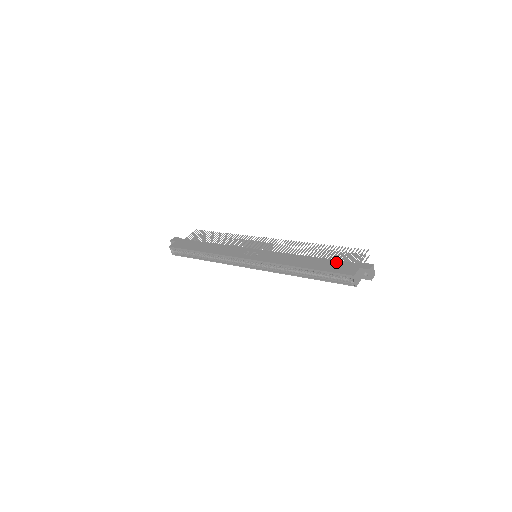
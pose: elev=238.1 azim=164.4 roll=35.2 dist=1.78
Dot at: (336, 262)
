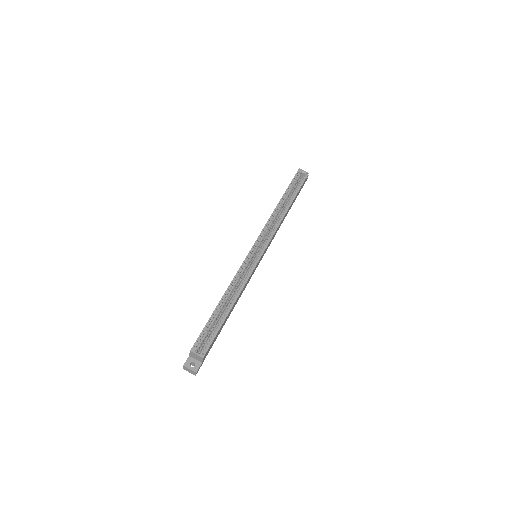
Dot at: occluded
